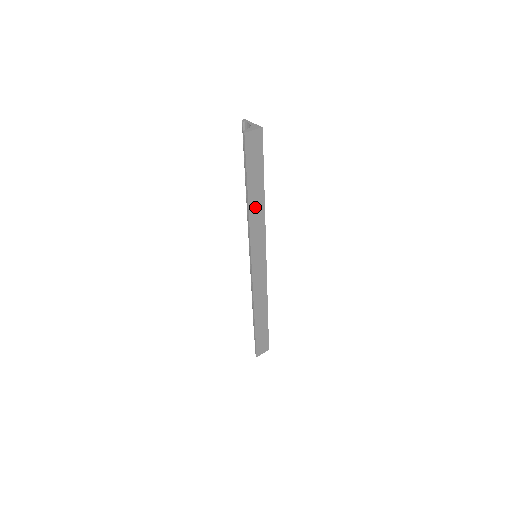
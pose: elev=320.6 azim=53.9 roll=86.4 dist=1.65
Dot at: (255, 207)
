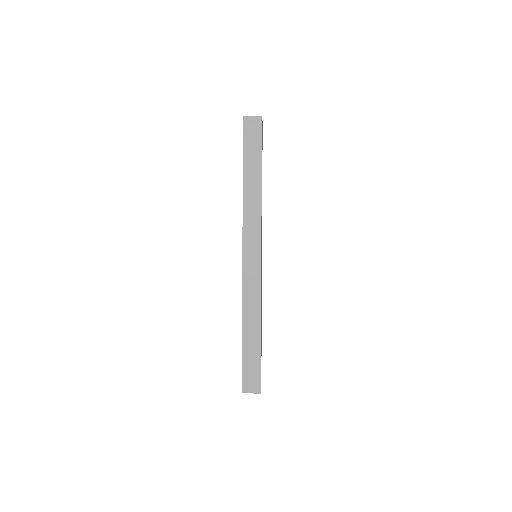
Dot at: (250, 191)
